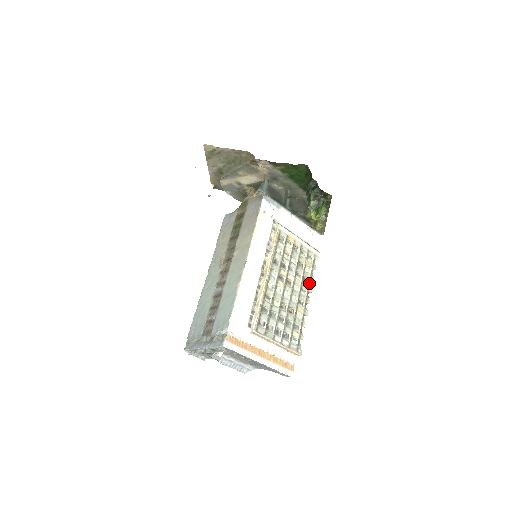
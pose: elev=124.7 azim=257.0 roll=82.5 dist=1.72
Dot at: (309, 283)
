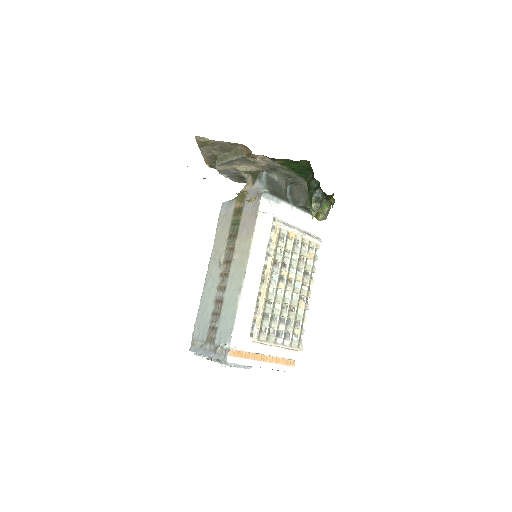
Dot at: (310, 276)
